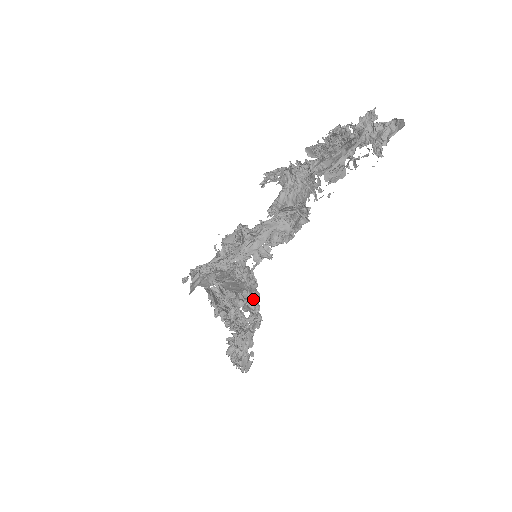
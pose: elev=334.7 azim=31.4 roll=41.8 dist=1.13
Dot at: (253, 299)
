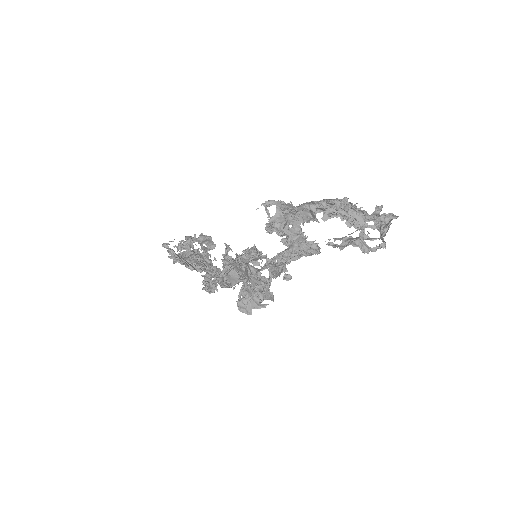
Dot at: occluded
